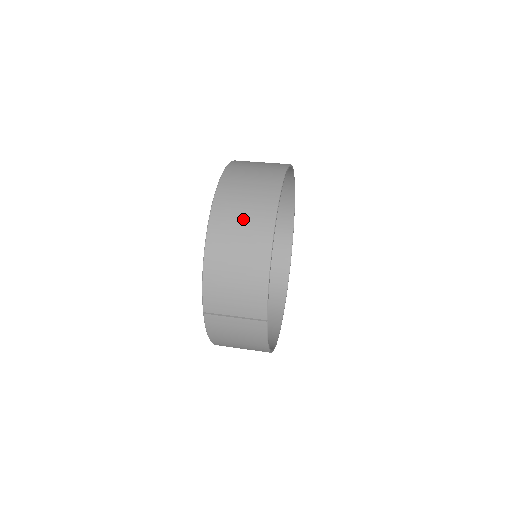
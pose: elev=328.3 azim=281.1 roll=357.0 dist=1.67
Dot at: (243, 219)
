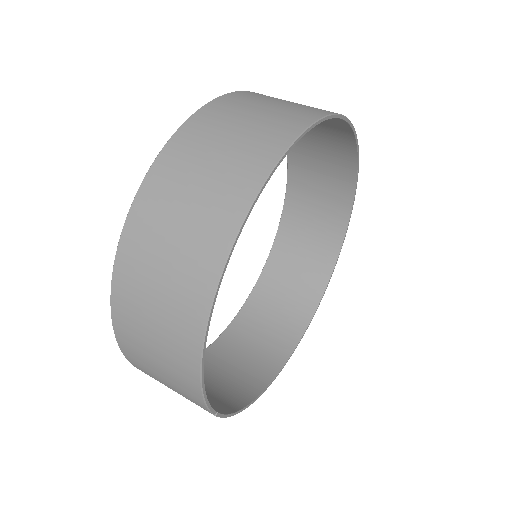
Dot at: (162, 281)
